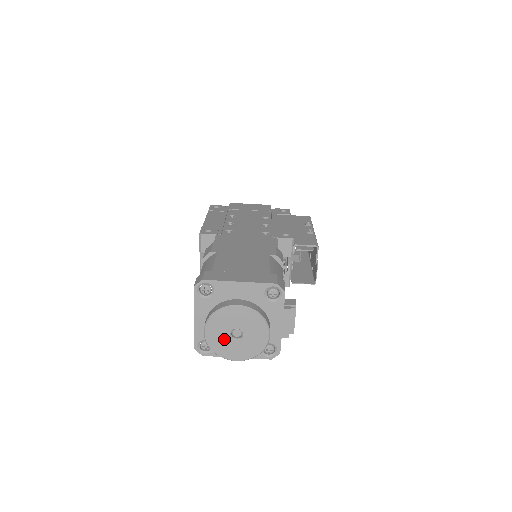
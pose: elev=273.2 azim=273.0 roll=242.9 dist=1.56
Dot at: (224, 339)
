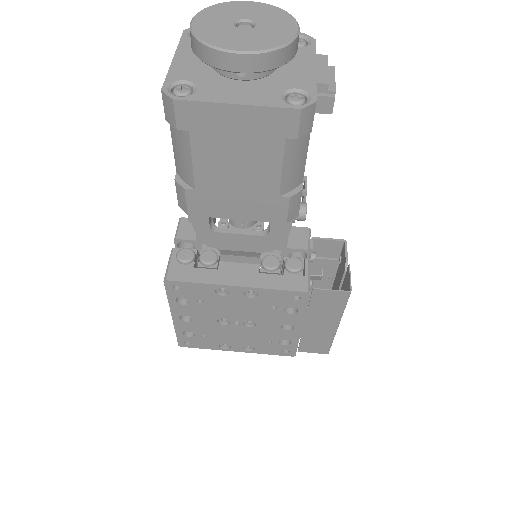
Dot at: (223, 28)
